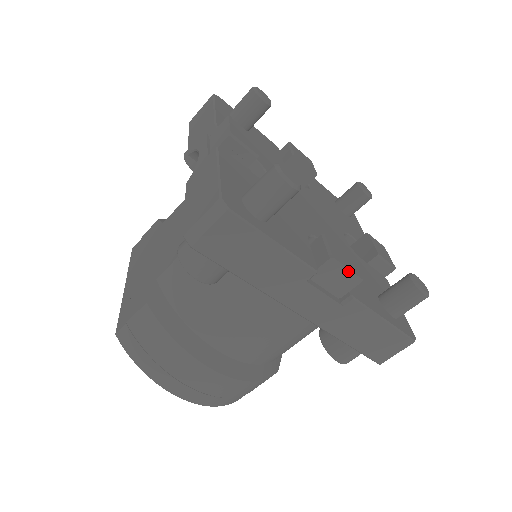
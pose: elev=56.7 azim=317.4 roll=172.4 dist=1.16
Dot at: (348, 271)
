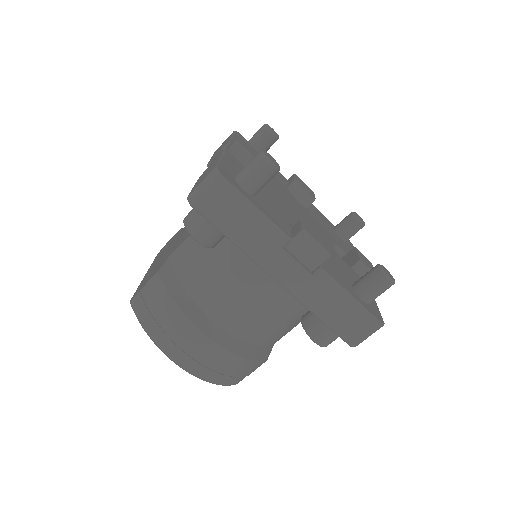
Dot at: (318, 244)
